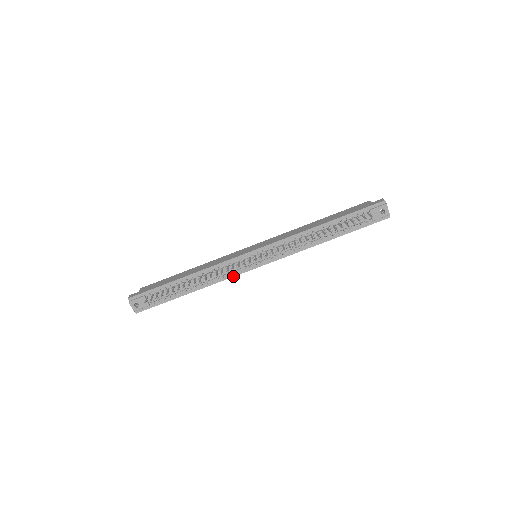
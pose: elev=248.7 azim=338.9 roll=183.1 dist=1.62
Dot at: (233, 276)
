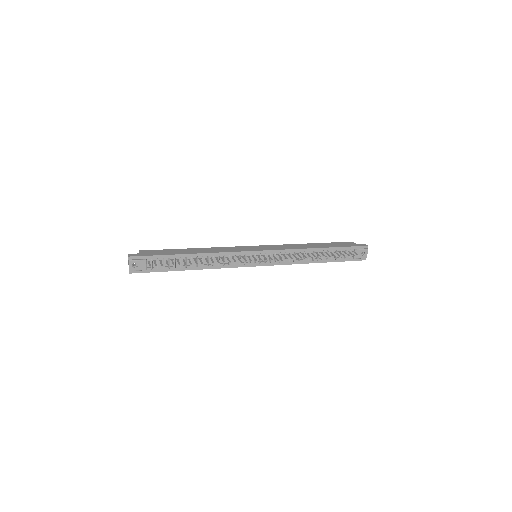
Dot at: (232, 267)
